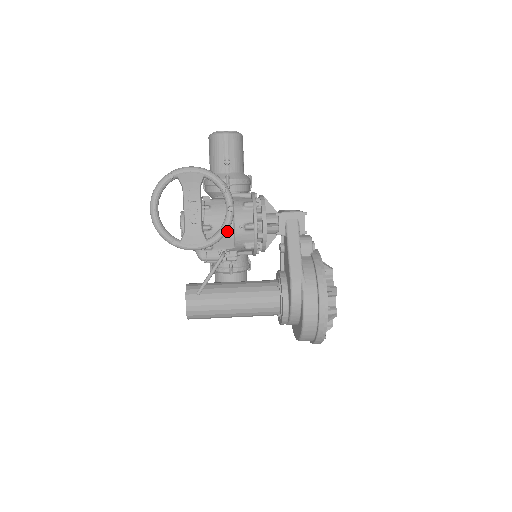
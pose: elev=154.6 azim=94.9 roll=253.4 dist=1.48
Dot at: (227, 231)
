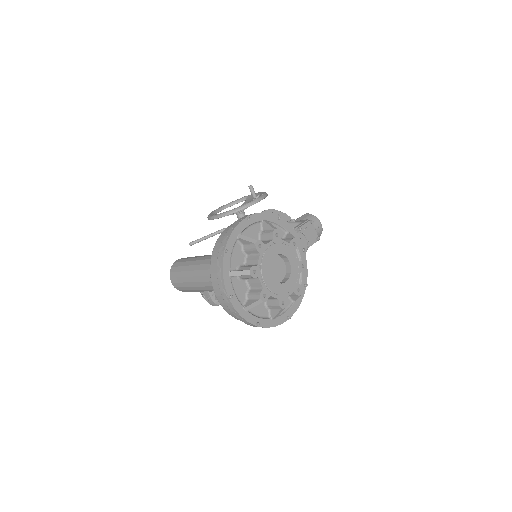
Dot at: (242, 208)
